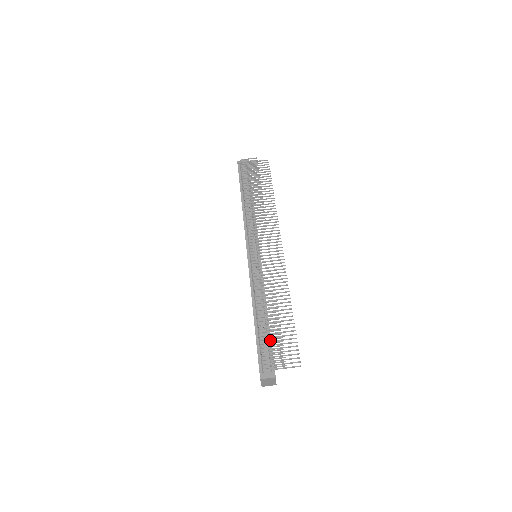
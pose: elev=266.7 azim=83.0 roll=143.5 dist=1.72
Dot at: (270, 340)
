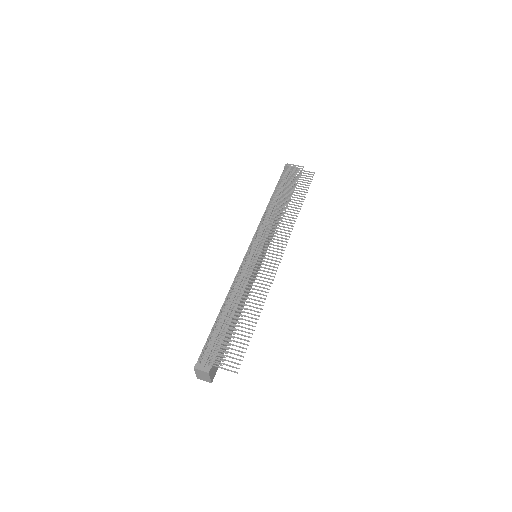
Dot at: (223, 336)
